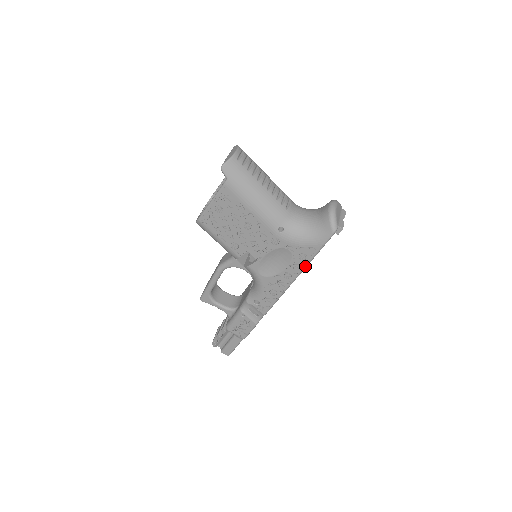
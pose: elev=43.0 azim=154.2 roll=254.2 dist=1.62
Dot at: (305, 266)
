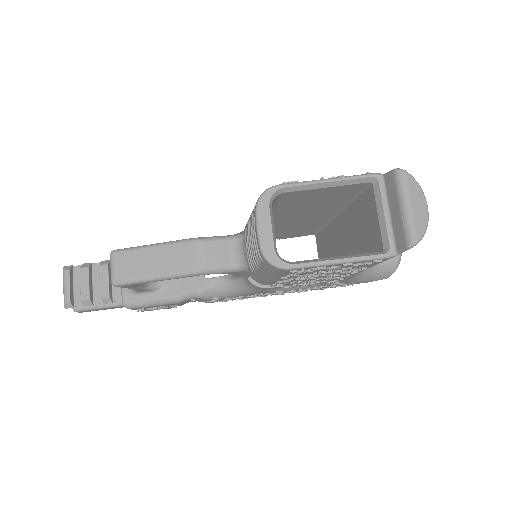
Dot at: (320, 288)
